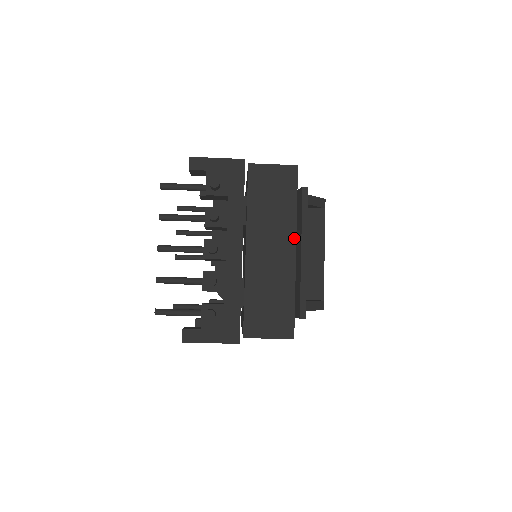
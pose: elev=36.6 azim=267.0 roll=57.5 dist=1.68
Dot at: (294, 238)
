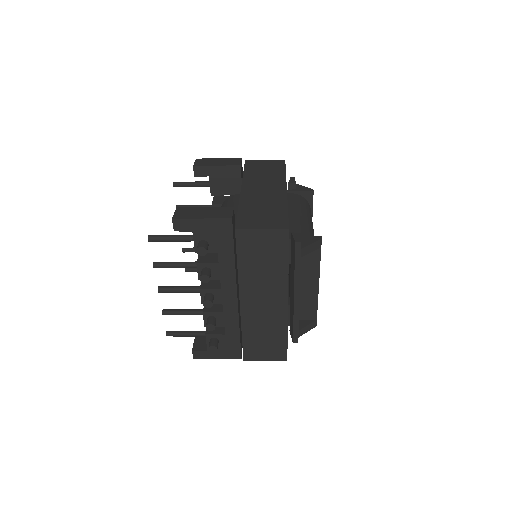
Dot at: (286, 292)
